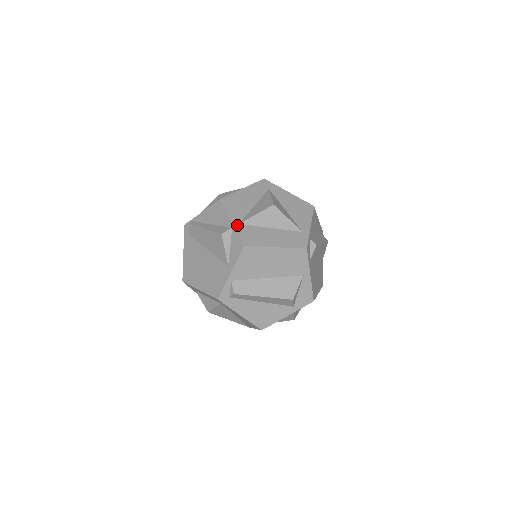
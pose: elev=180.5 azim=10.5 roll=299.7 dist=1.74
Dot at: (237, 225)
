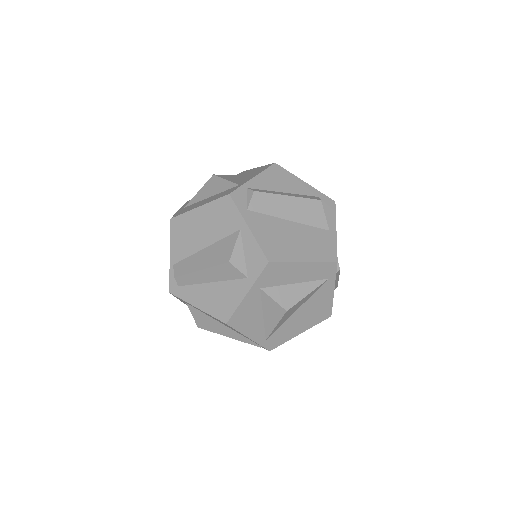
Dot at: (181, 209)
